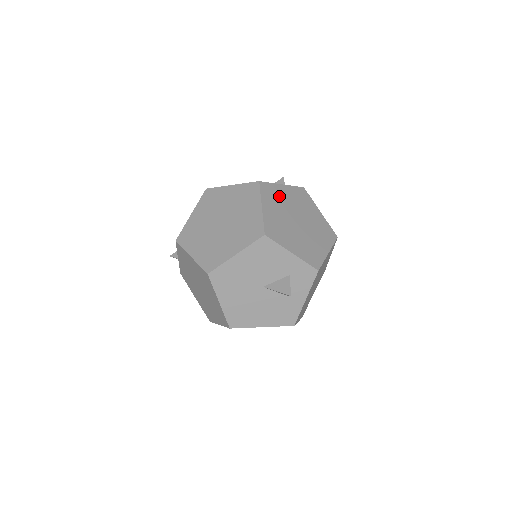
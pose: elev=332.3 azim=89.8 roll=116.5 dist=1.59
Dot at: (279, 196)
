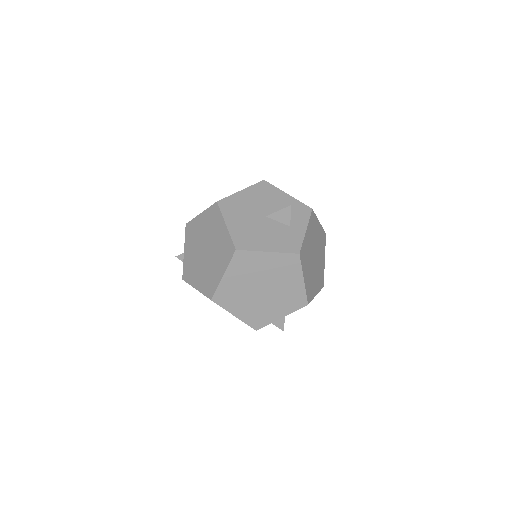
Dot at: occluded
